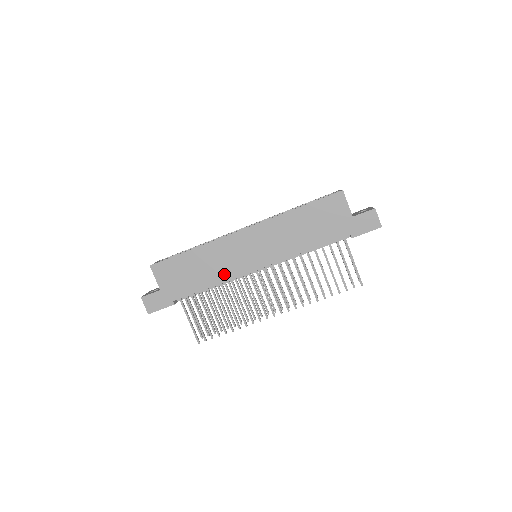
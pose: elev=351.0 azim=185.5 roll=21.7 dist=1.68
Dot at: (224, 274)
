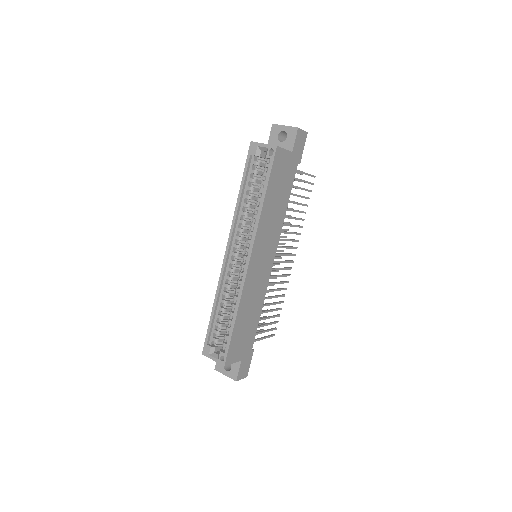
Dot at: (262, 294)
